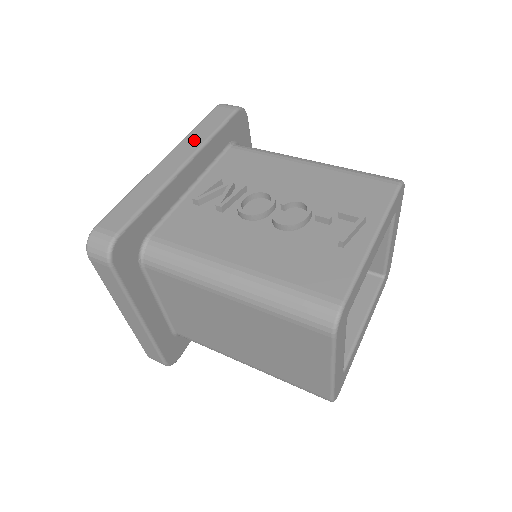
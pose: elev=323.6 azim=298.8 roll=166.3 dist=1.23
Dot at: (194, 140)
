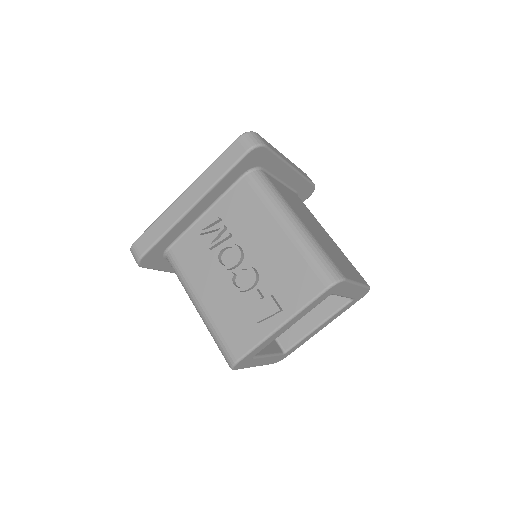
Dot at: (206, 181)
